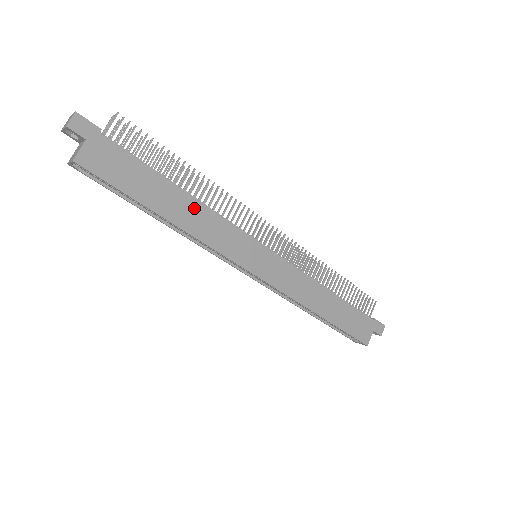
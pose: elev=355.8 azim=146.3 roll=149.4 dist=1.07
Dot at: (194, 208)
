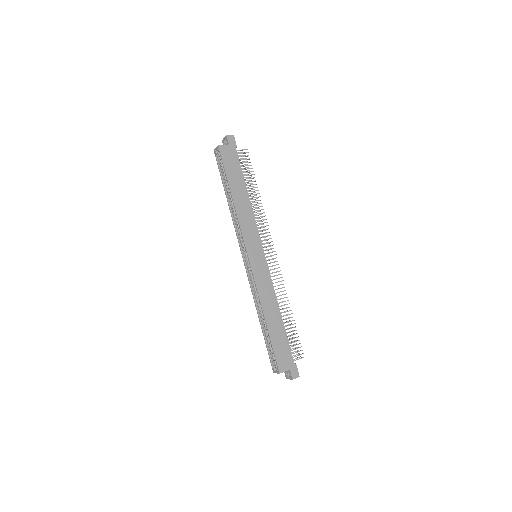
Dot at: (246, 204)
